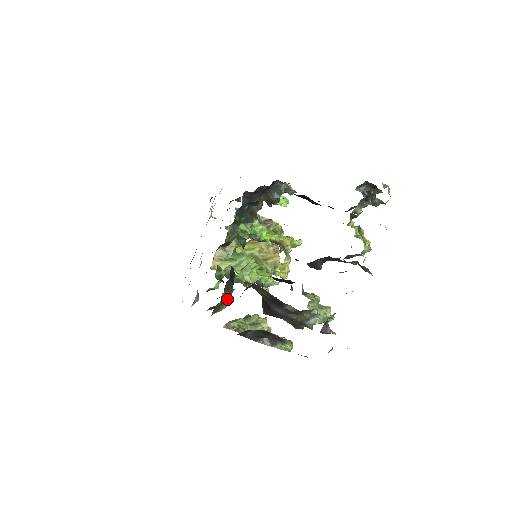
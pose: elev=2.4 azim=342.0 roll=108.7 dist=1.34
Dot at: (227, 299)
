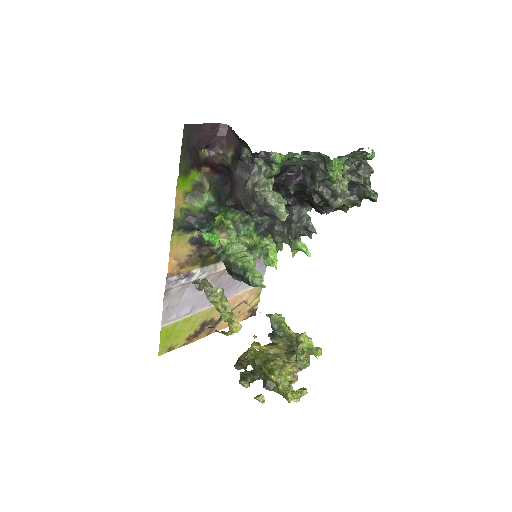
Dot at: (203, 153)
